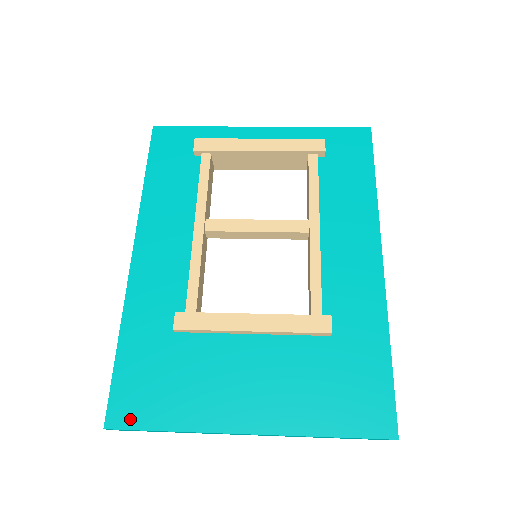
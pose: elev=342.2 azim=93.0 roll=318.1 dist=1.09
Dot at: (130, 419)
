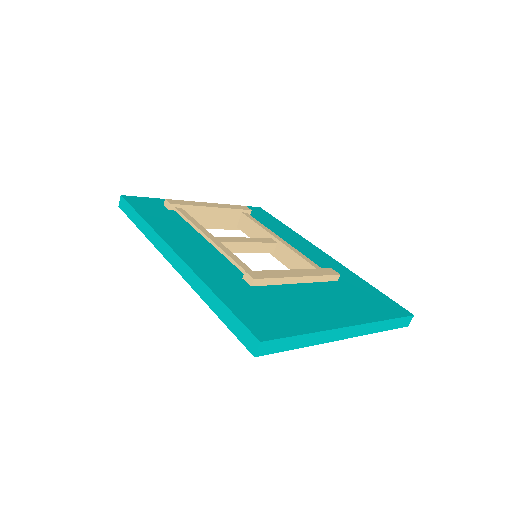
Dot at: (273, 333)
